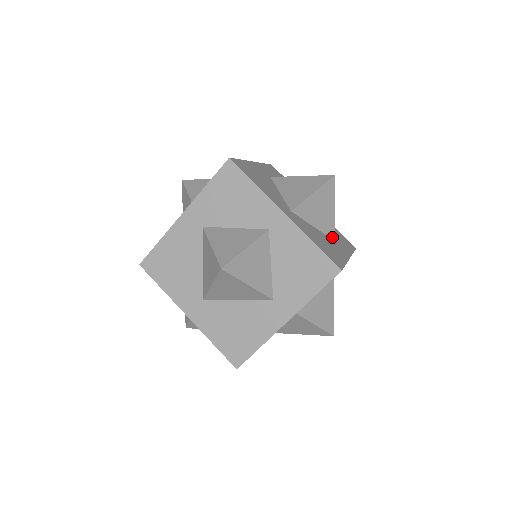
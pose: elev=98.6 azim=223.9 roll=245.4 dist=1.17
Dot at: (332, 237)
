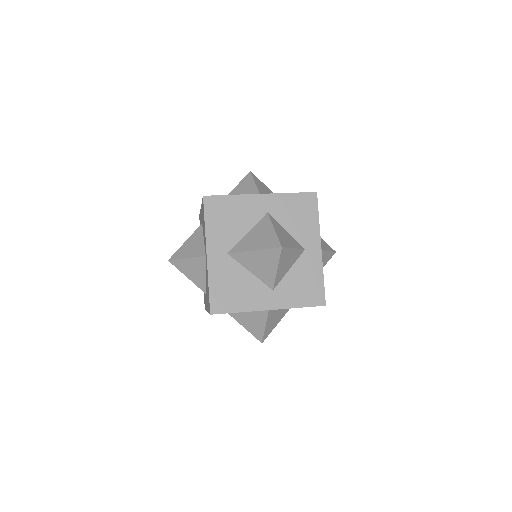
Dot at: occluded
